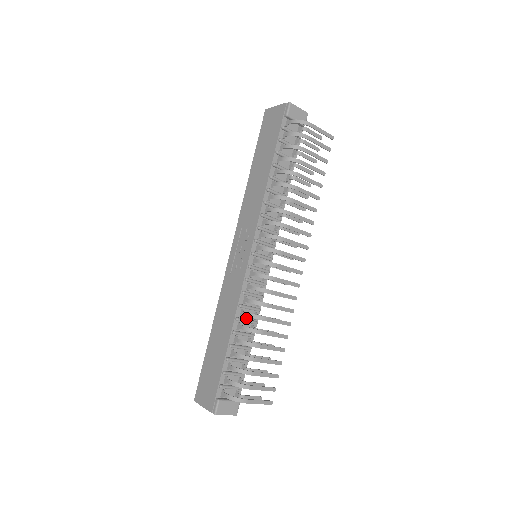
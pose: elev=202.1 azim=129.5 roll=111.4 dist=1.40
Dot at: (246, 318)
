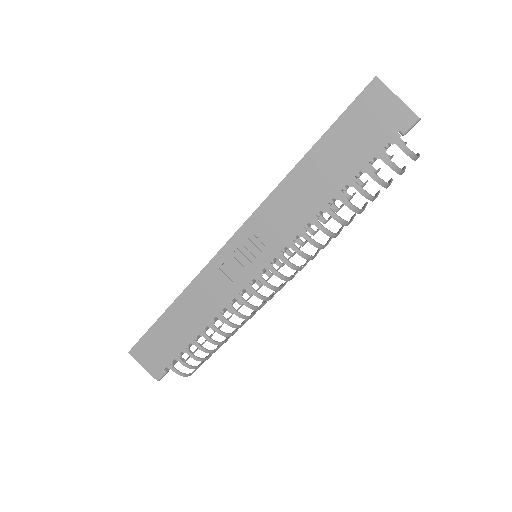
Dot at: occluded
